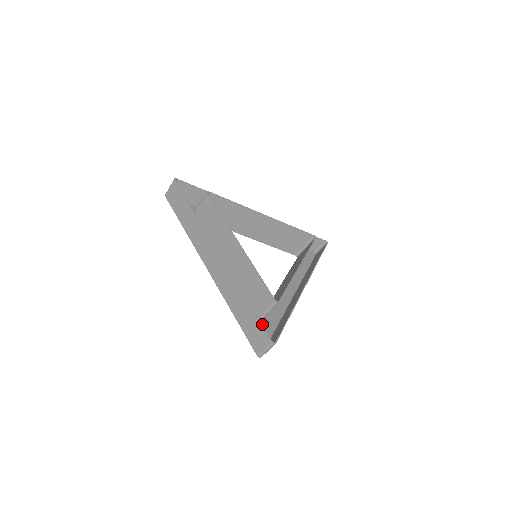
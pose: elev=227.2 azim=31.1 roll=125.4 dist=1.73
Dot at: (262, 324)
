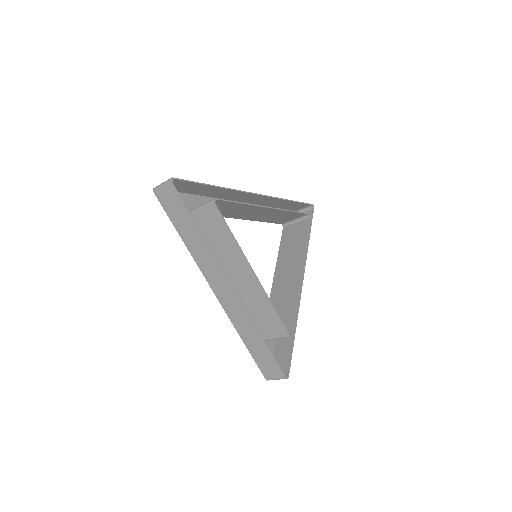
Dot at: occluded
